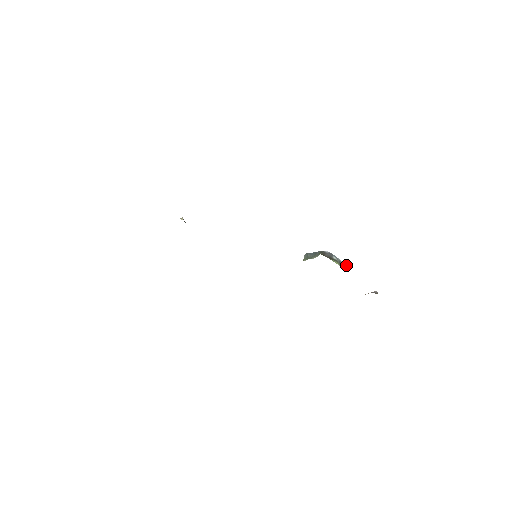
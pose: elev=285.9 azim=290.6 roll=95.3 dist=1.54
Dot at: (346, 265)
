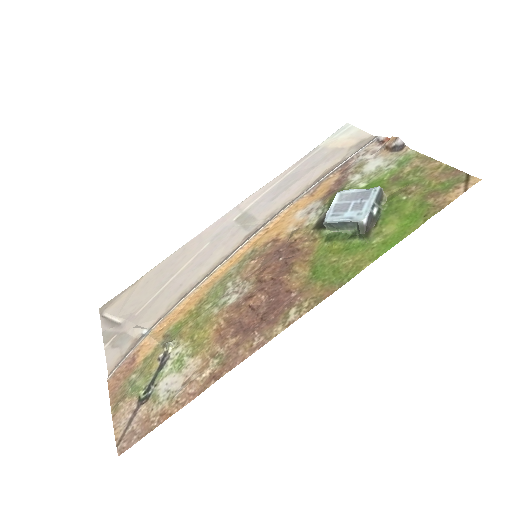
Dot at: (379, 189)
